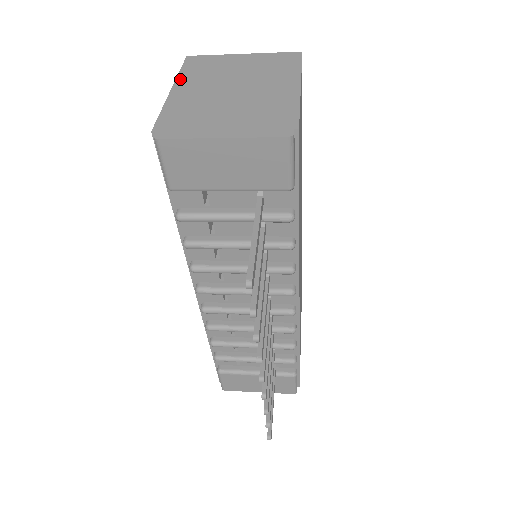
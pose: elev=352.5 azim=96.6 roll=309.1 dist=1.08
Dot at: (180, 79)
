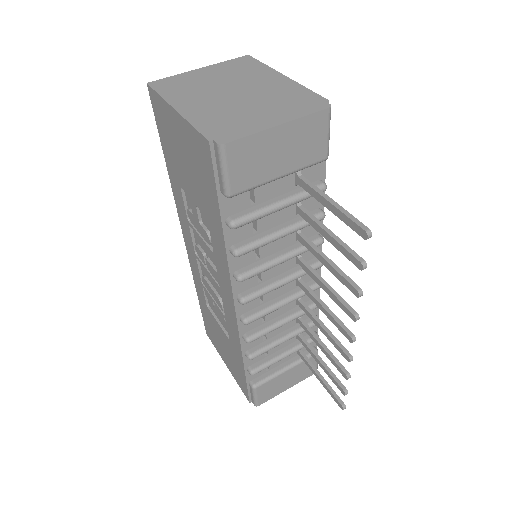
Dot at: (170, 100)
